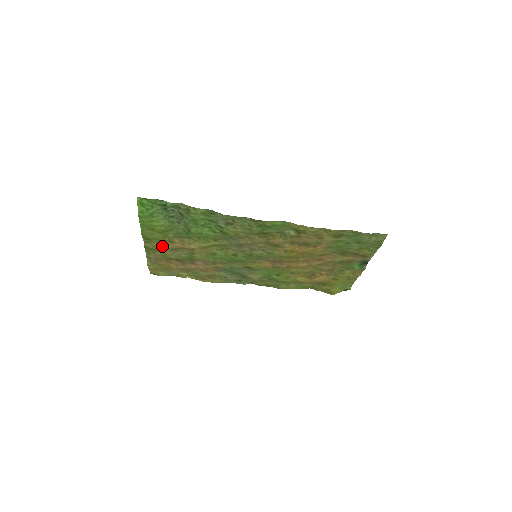
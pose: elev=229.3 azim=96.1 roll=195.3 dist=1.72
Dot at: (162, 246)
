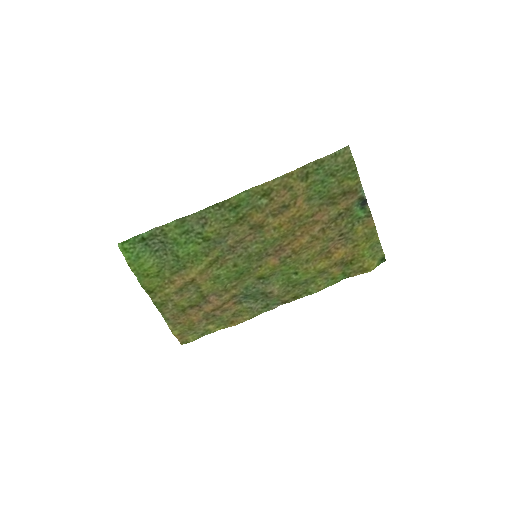
Dot at: (167, 292)
